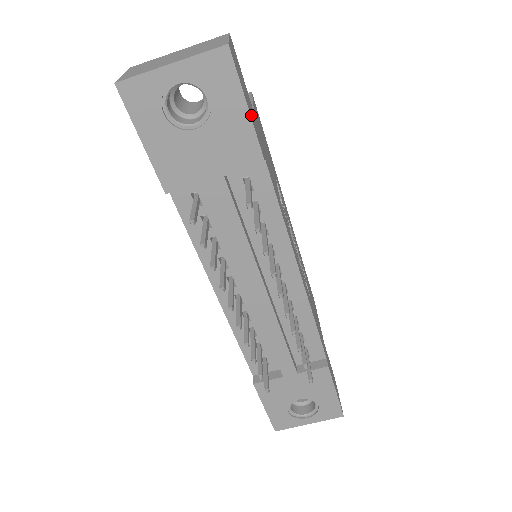
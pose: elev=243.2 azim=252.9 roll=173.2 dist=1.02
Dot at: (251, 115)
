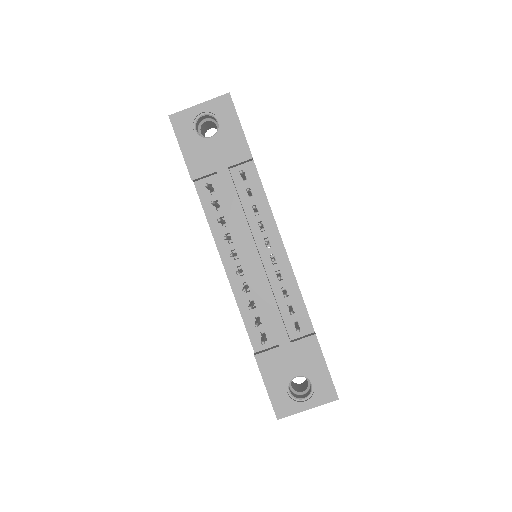
Dot at: occluded
